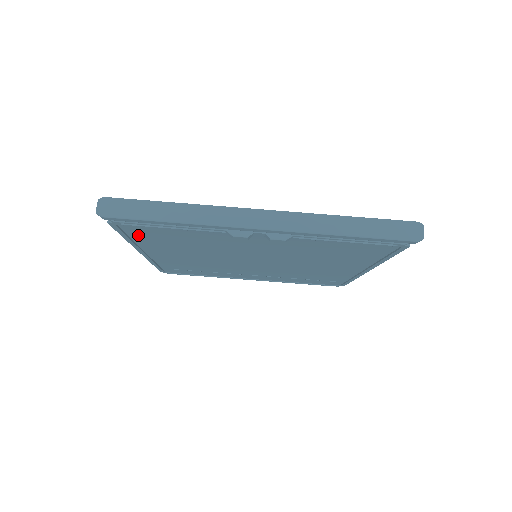
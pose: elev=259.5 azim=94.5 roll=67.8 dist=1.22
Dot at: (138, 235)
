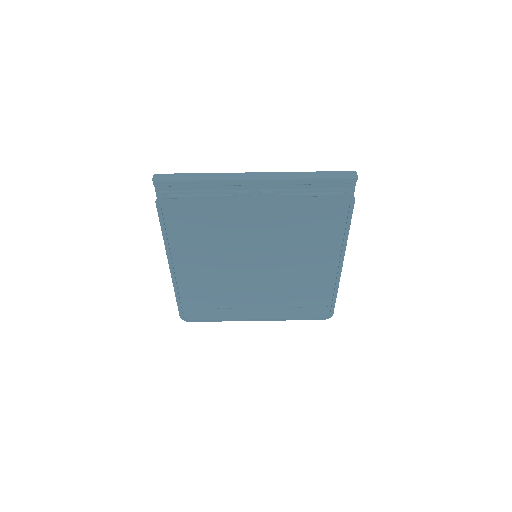
Dot at: (173, 225)
